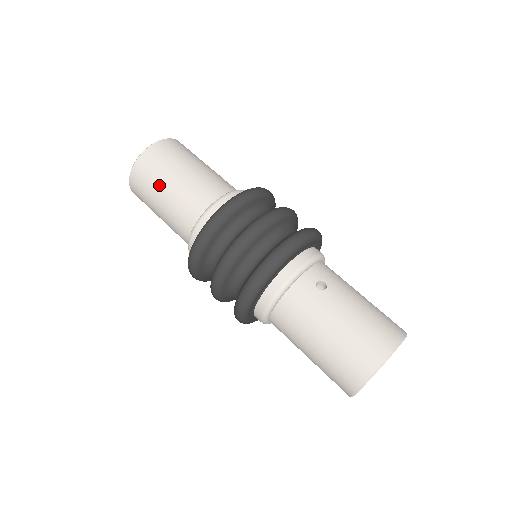
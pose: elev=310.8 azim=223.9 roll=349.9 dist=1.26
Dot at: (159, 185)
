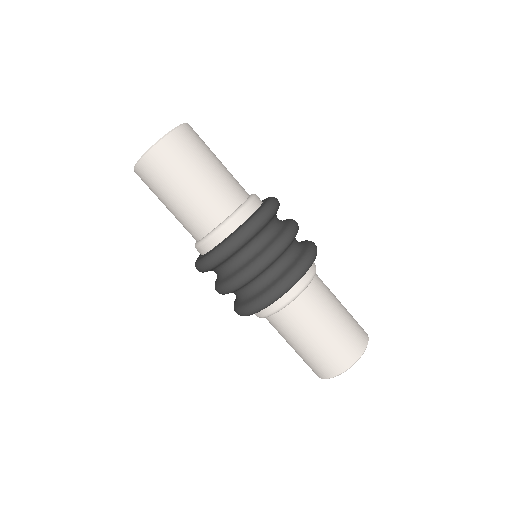
Dot at: (204, 159)
